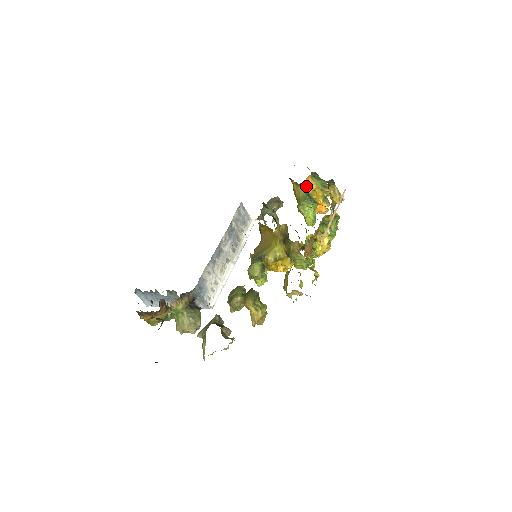
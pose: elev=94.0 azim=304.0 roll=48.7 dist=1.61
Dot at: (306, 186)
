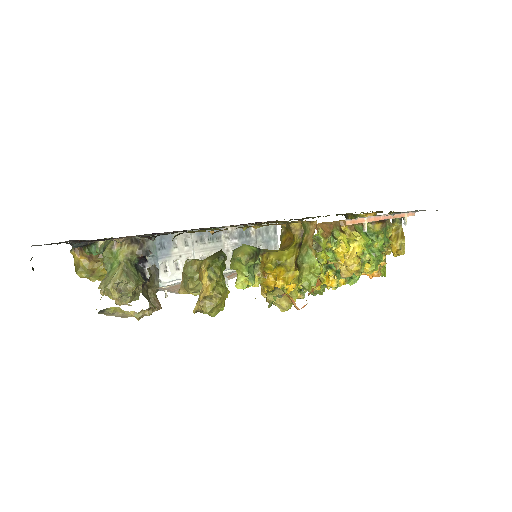
Dot at: occluded
